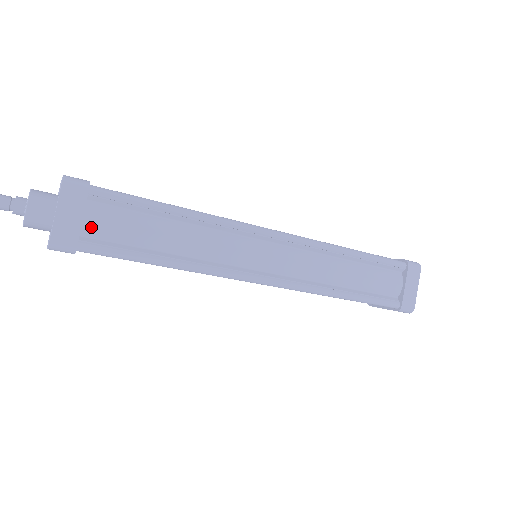
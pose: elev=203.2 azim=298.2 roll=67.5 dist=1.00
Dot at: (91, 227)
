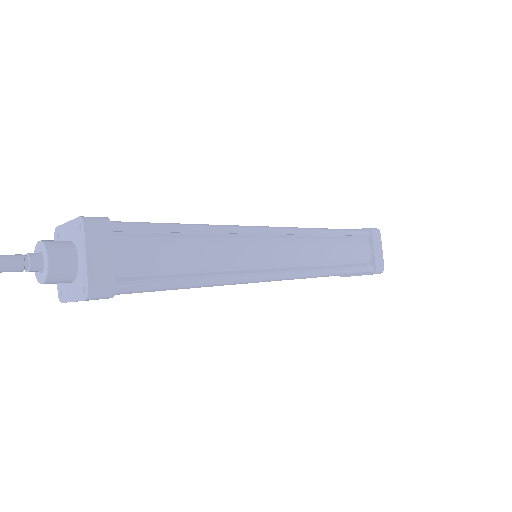
Dot at: occluded
